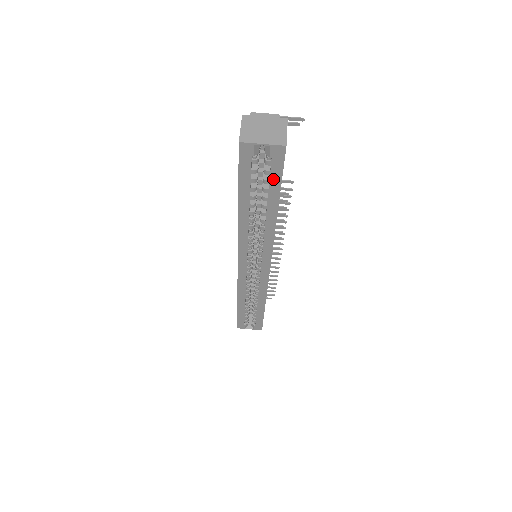
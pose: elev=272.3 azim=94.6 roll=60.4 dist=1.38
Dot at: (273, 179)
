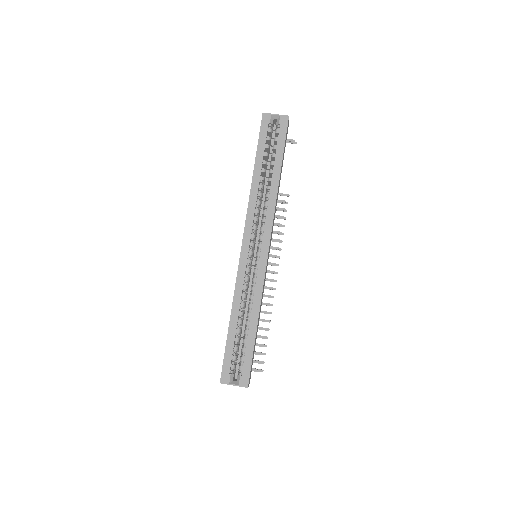
Dot at: (280, 142)
